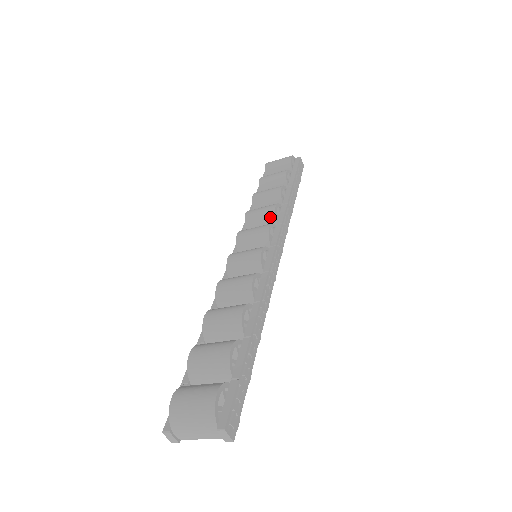
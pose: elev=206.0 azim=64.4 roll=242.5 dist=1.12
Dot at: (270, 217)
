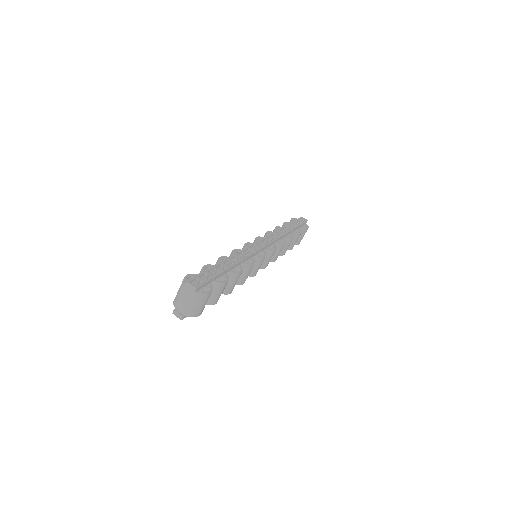
Dot at: occluded
